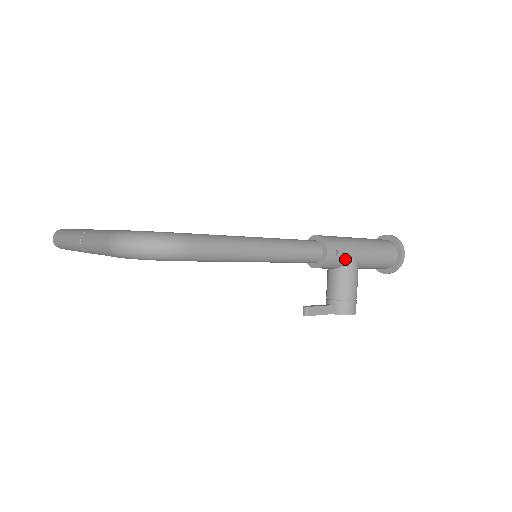
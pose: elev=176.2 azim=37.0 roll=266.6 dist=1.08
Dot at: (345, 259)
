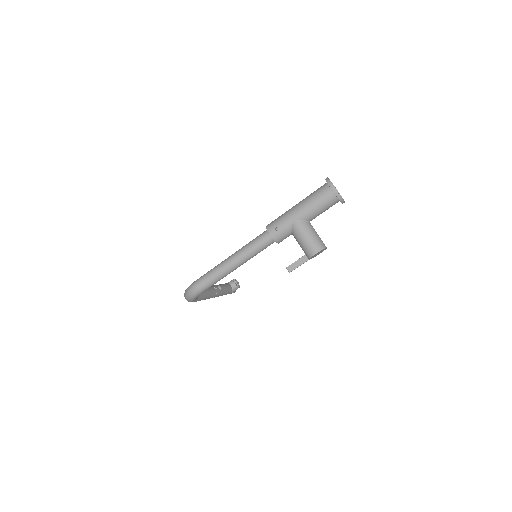
Dot at: (287, 227)
